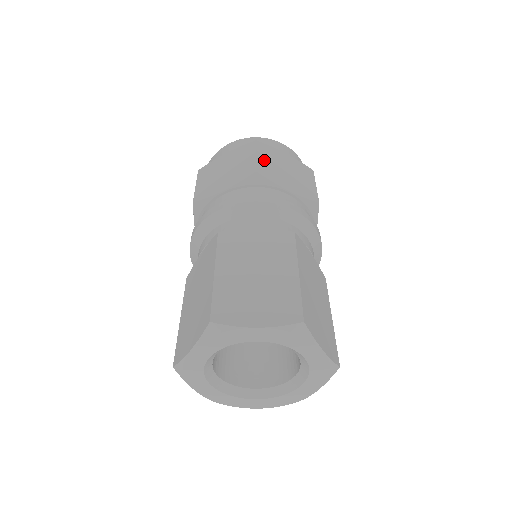
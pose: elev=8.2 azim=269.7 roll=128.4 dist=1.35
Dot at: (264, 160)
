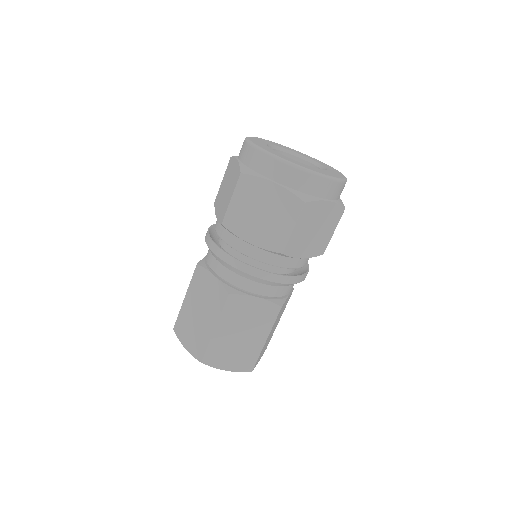
Dot at: (238, 204)
